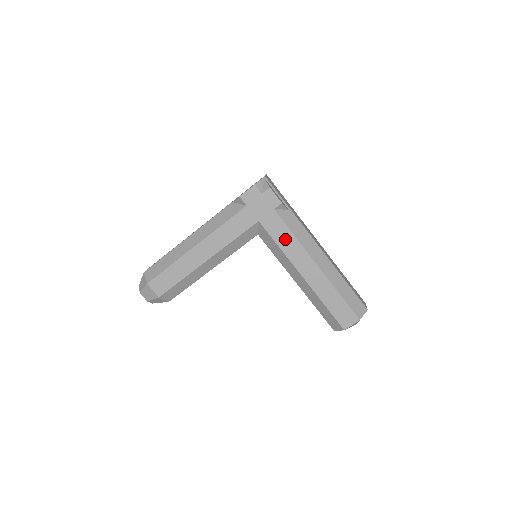
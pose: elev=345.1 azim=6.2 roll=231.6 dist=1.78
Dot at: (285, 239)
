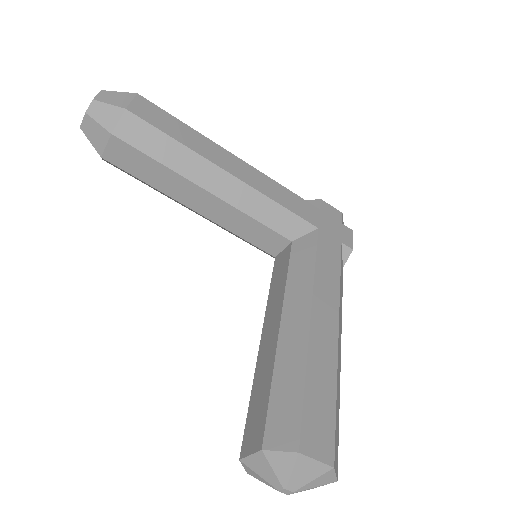
Dot at: (328, 269)
